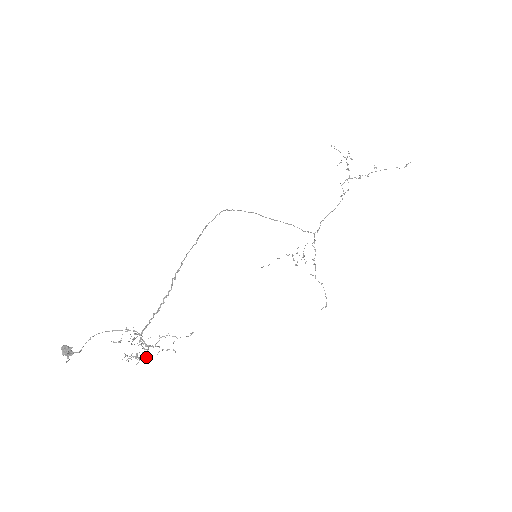
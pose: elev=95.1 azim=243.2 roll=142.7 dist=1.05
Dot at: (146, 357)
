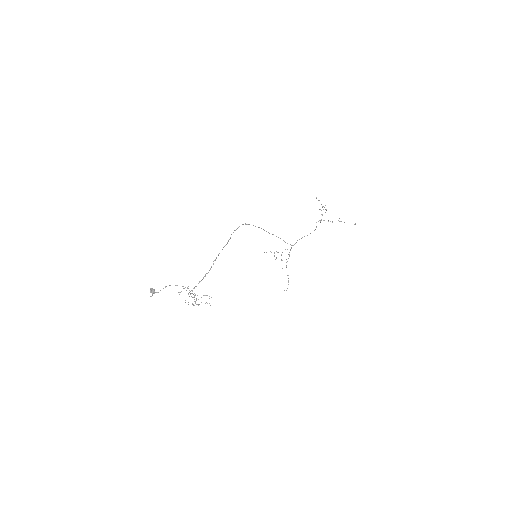
Dot at: occluded
